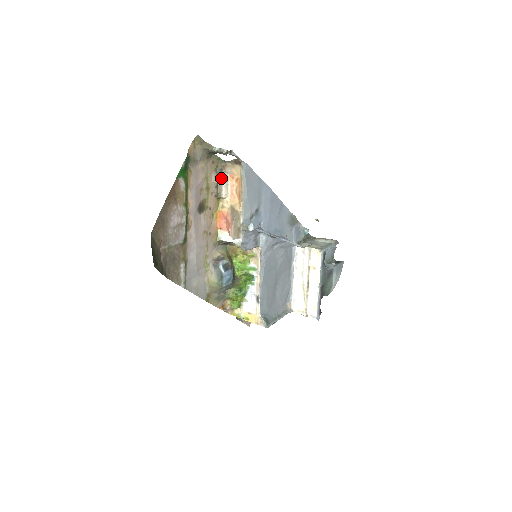
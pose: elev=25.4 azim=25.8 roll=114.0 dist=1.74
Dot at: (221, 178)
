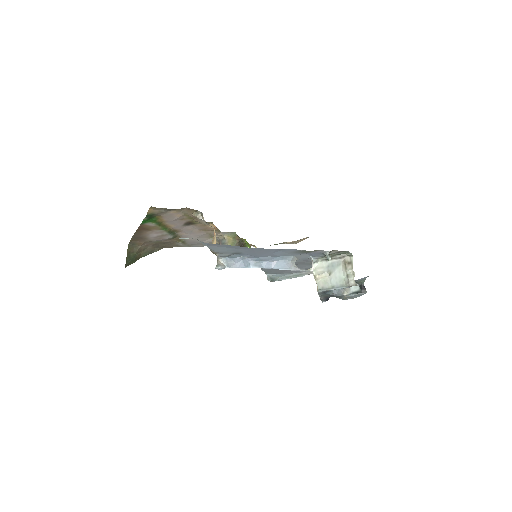
Dot at: (201, 219)
